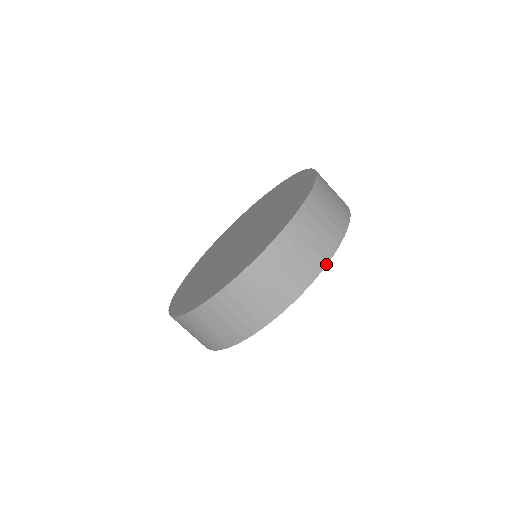
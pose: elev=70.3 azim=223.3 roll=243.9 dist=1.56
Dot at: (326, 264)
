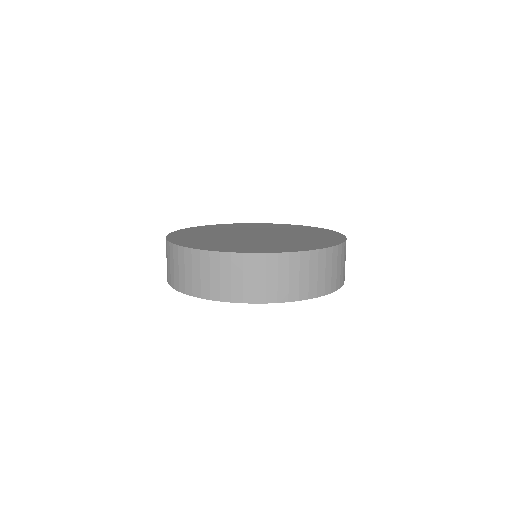
Dot at: (315, 297)
